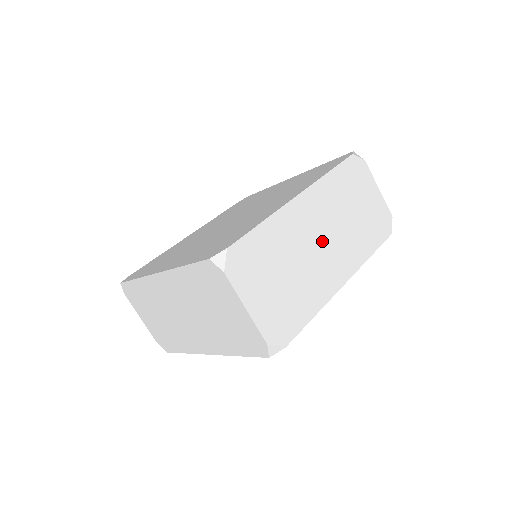
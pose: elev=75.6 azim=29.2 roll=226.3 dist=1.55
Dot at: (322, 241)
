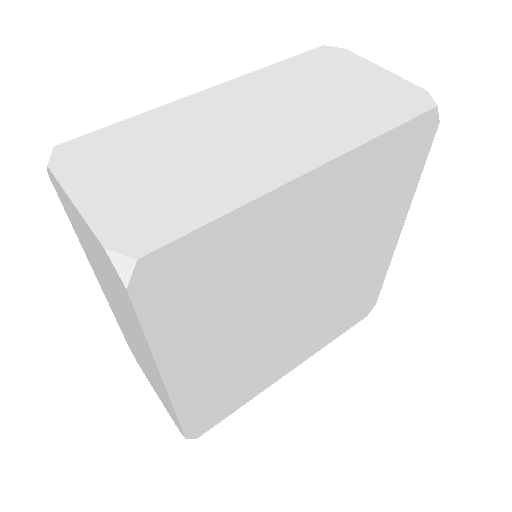
Dot at: occluded
